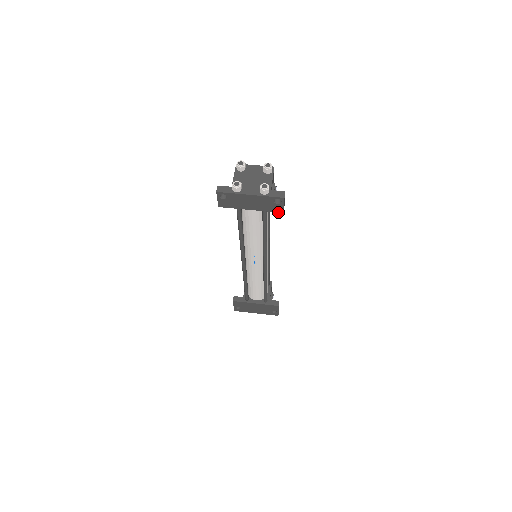
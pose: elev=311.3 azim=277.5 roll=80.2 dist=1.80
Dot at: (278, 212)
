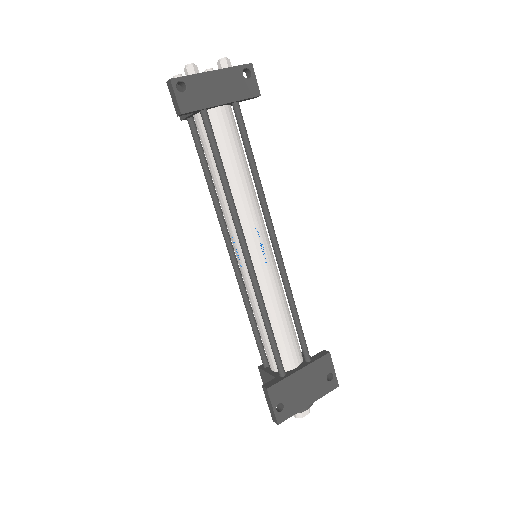
Dot at: (254, 97)
